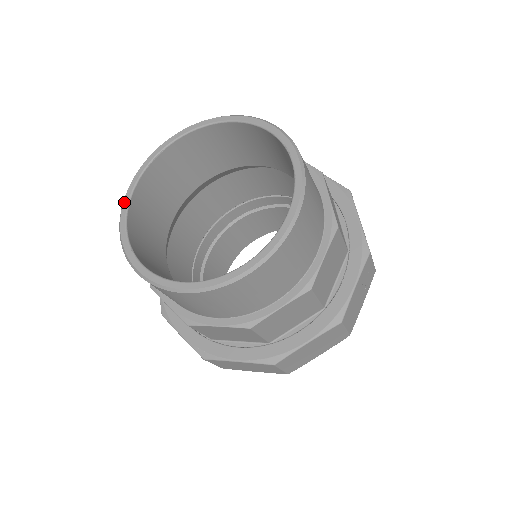
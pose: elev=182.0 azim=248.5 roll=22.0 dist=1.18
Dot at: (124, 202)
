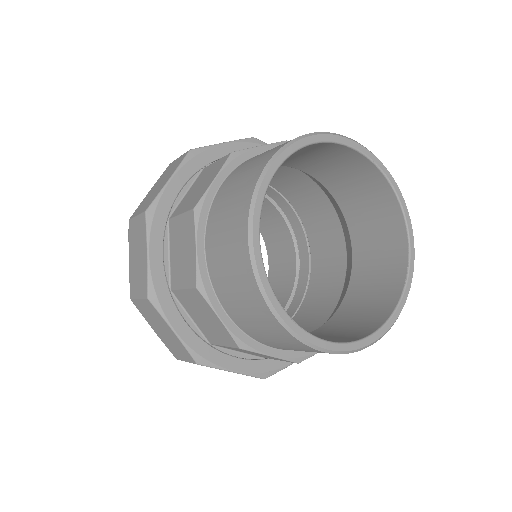
Dot at: (262, 277)
